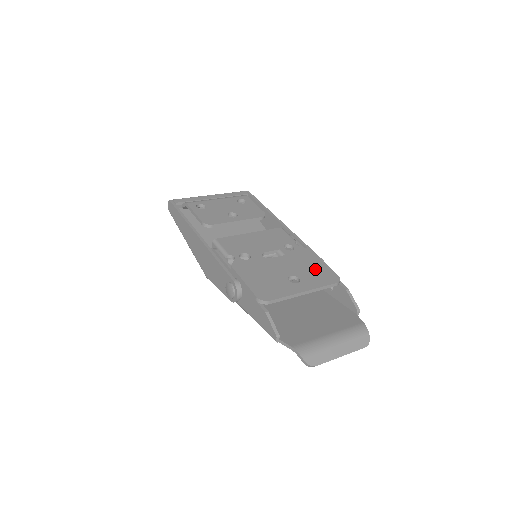
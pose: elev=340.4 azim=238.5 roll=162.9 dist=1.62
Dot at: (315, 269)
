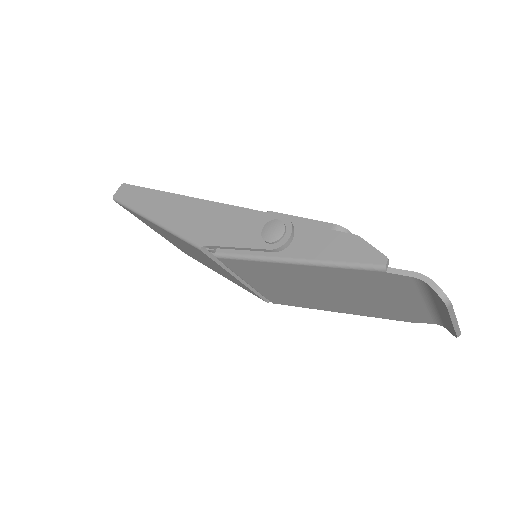
Dot at: occluded
